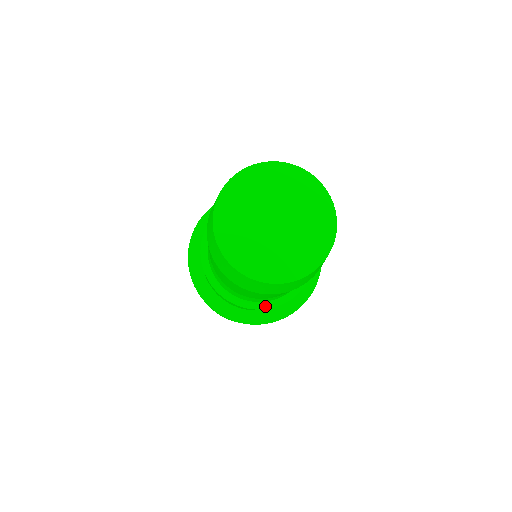
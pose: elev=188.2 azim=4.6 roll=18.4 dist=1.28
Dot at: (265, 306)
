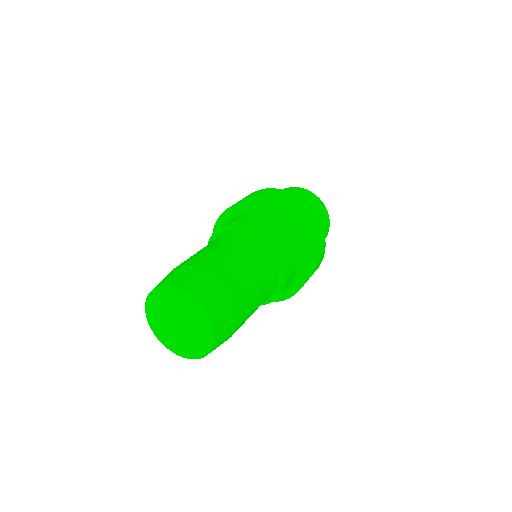
Dot at: occluded
